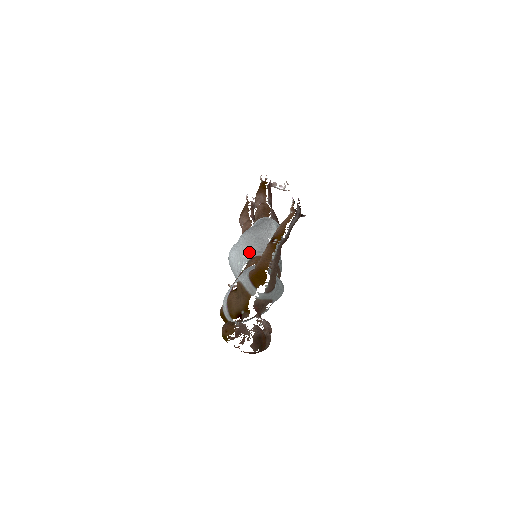
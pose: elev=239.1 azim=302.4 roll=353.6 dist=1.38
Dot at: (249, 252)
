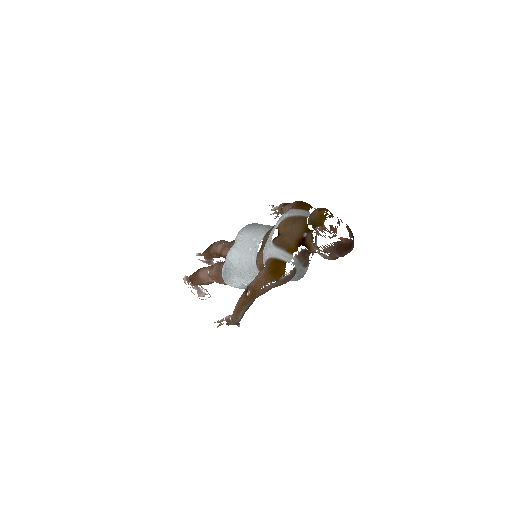
Dot at: (260, 232)
